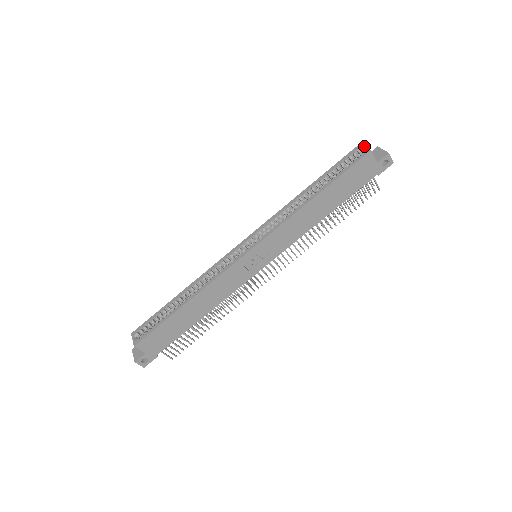
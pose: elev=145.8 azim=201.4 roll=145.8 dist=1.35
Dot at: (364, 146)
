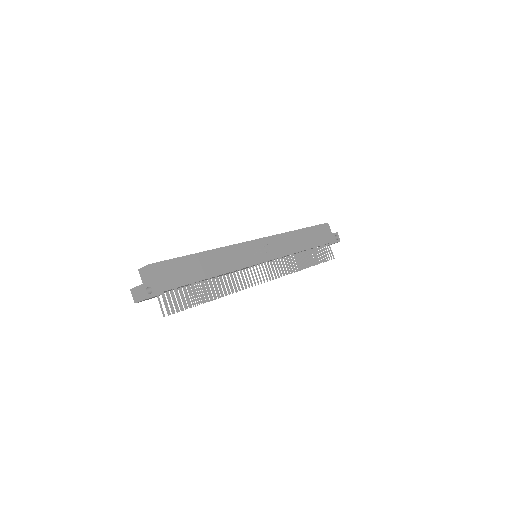
Dot at: occluded
